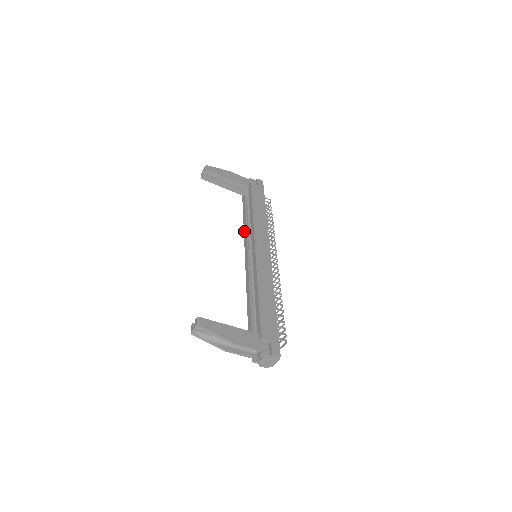
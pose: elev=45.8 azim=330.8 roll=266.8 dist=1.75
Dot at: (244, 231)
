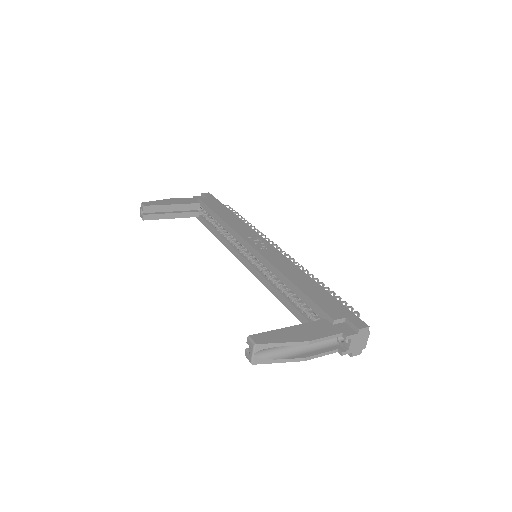
Dot at: (224, 244)
